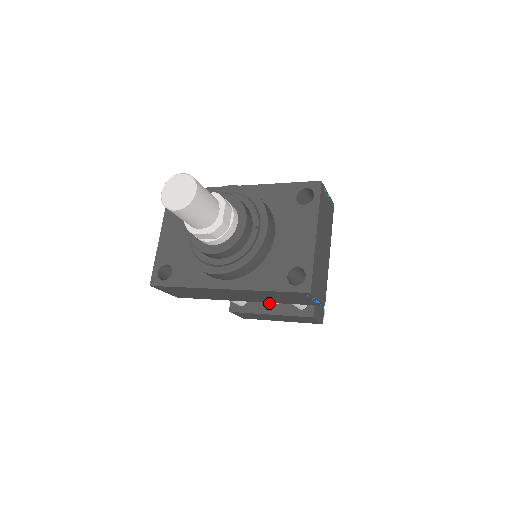
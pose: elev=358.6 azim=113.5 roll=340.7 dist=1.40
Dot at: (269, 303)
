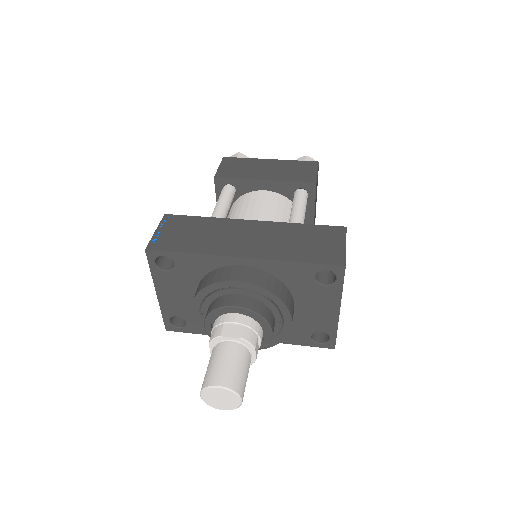
Dot at: occluded
